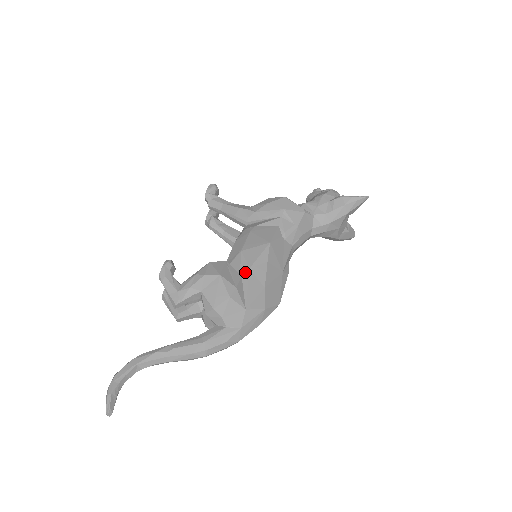
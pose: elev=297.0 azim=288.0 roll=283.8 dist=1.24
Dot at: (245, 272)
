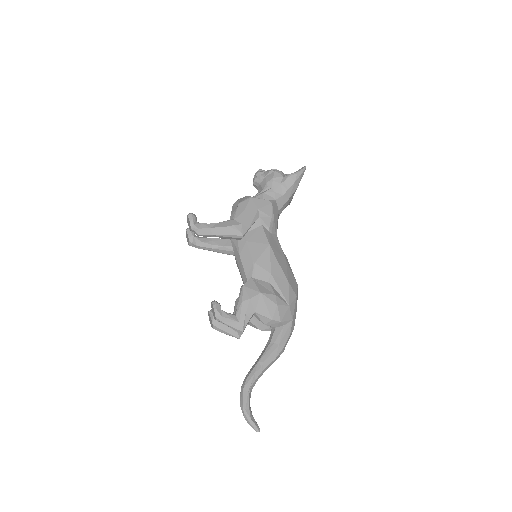
Dot at: (270, 278)
